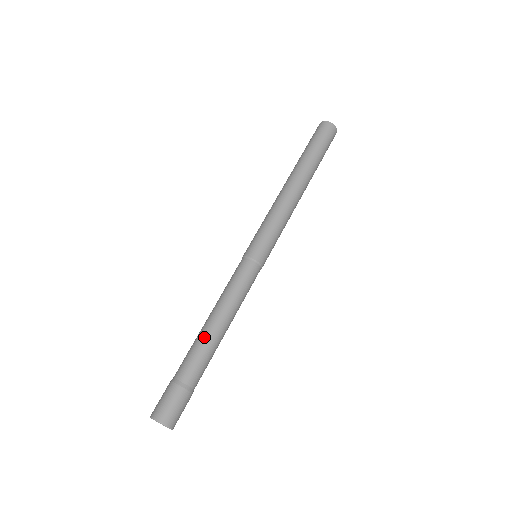
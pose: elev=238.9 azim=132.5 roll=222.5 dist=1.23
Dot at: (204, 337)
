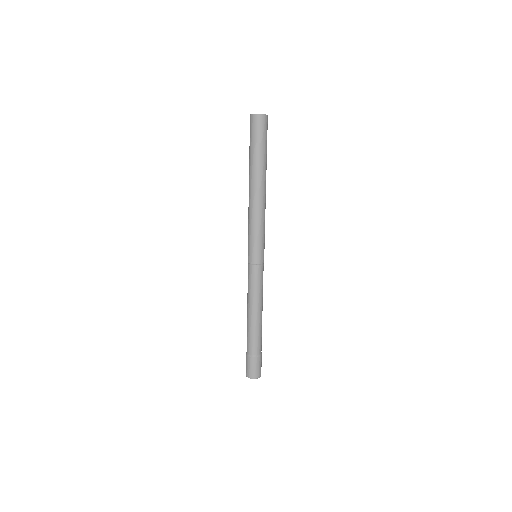
Dot at: (249, 325)
